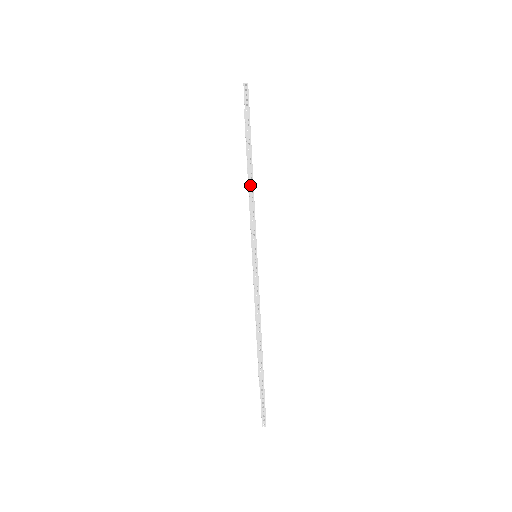
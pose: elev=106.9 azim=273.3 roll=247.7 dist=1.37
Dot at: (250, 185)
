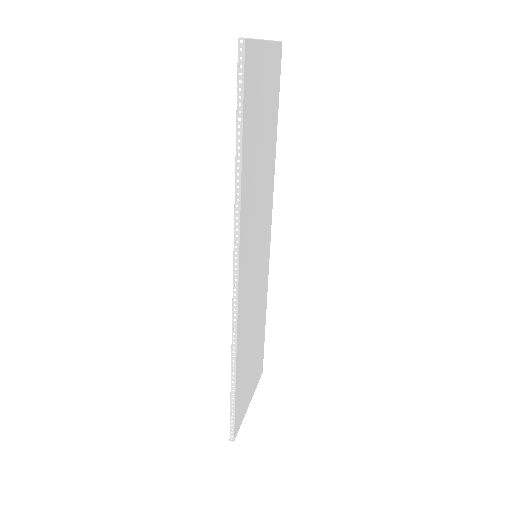
Dot at: (236, 190)
